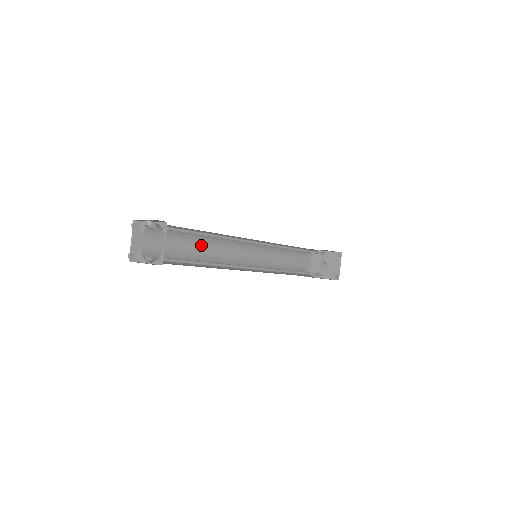
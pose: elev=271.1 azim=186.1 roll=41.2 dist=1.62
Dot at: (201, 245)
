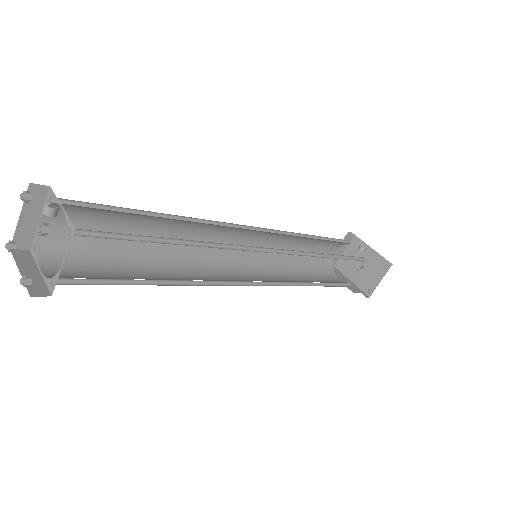
Dot at: (167, 227)
